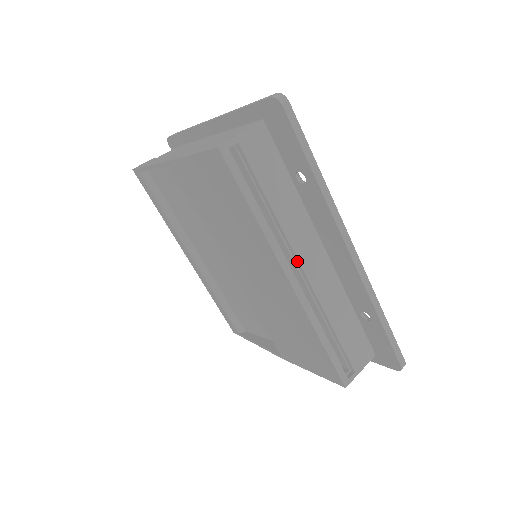
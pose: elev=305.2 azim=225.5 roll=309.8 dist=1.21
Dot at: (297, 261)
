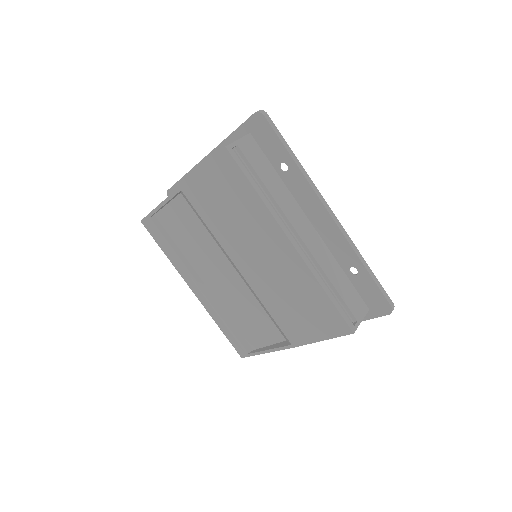
Dot at: (293, 229)
